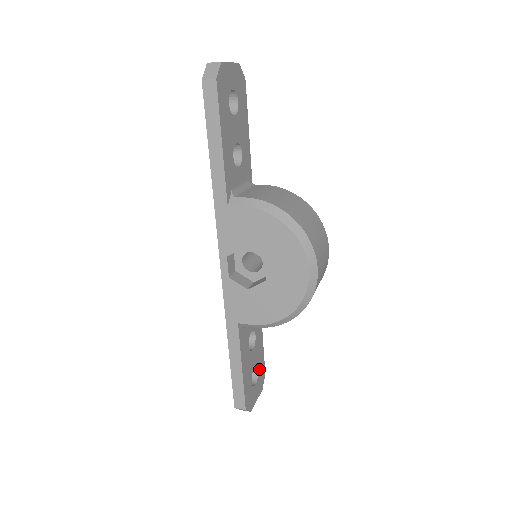
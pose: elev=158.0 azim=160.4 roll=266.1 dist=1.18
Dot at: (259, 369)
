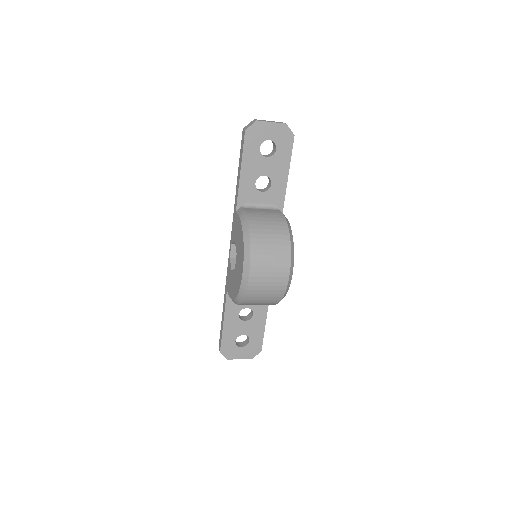
Dot at: (252, 341)
